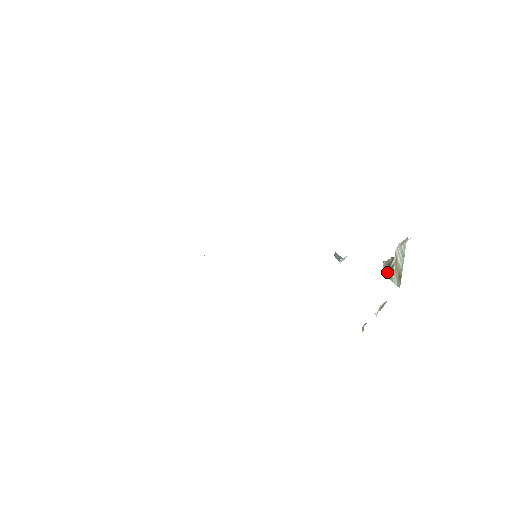
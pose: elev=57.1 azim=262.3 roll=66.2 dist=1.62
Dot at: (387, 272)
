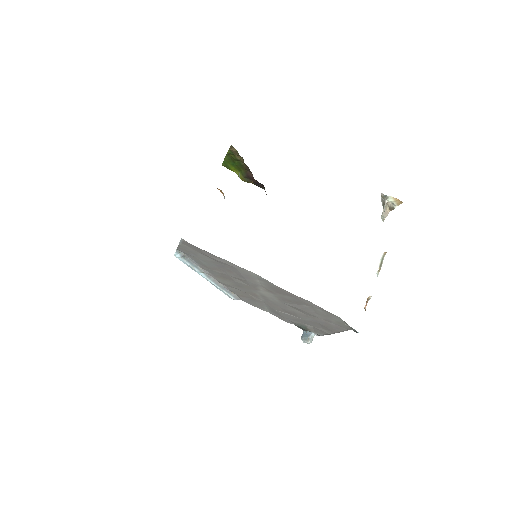
Dot at: occluded
